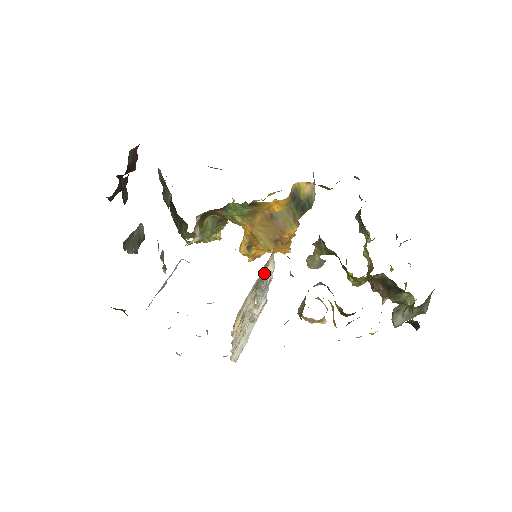
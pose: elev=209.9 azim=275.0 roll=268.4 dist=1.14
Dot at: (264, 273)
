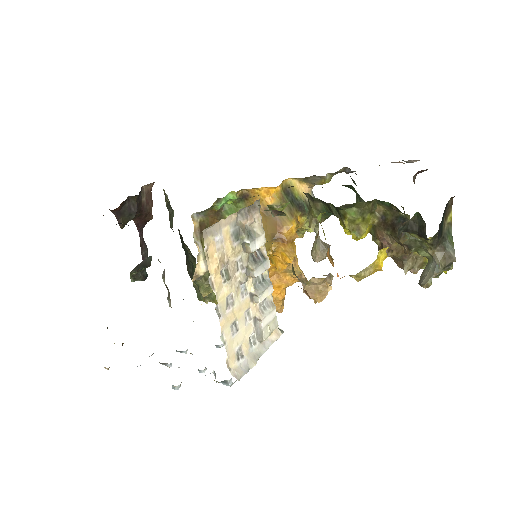
Dot at: (249, 231)
